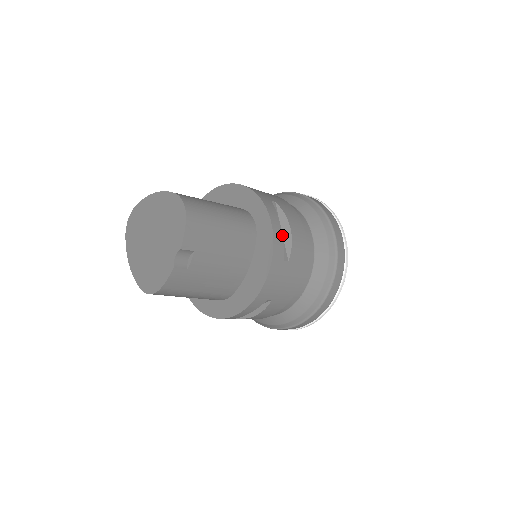
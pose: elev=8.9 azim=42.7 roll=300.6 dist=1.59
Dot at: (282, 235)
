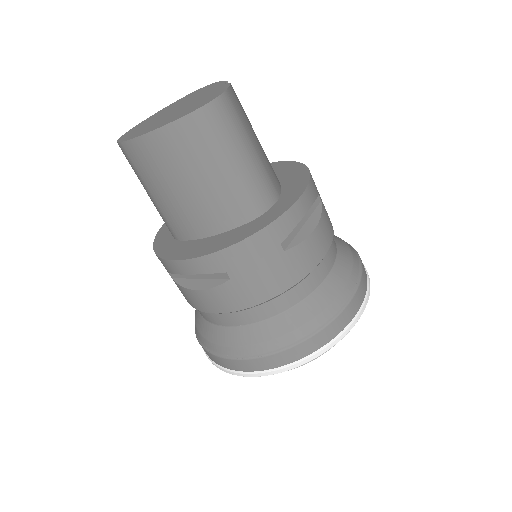
Dot at: occluded
